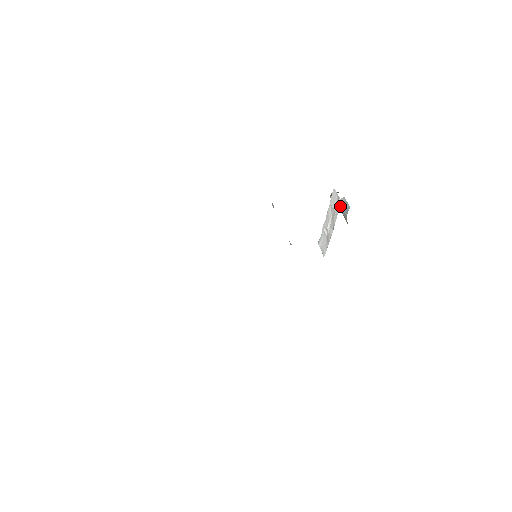
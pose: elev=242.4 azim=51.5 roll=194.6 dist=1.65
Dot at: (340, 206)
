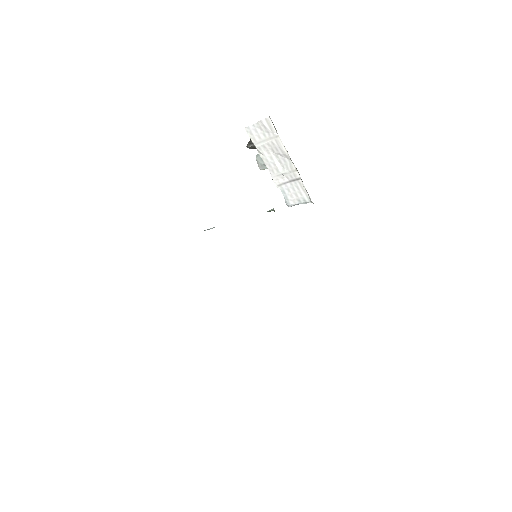
Dot at: (272, 124)
